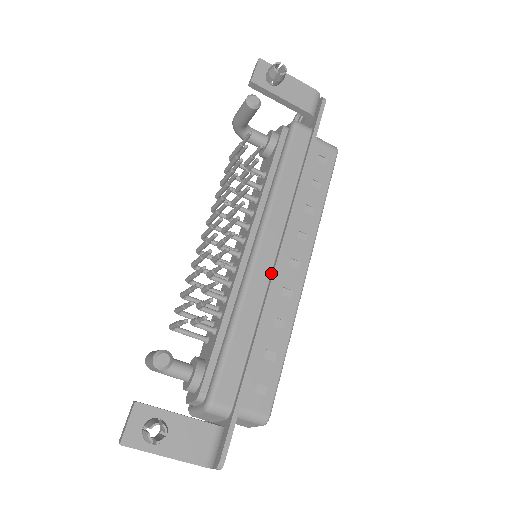
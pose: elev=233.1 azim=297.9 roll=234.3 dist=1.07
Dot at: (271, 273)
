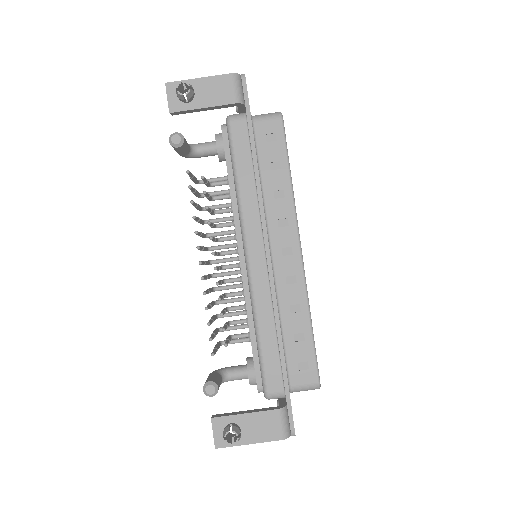
Dot at: (268, 273)
